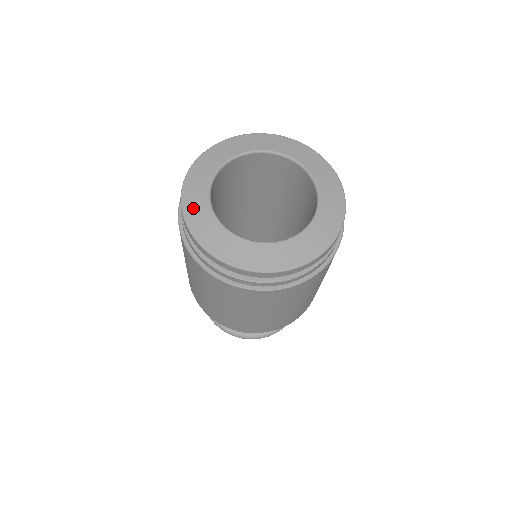
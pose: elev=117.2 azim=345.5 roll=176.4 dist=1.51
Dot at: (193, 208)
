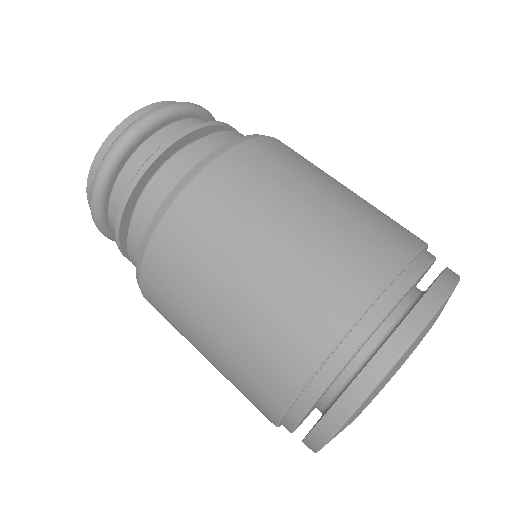
Dot at: occluded
